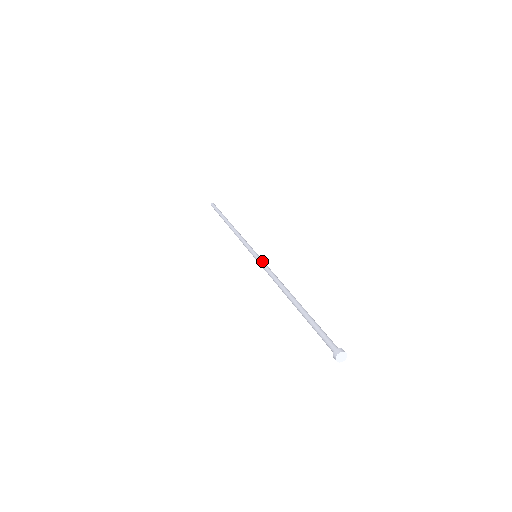
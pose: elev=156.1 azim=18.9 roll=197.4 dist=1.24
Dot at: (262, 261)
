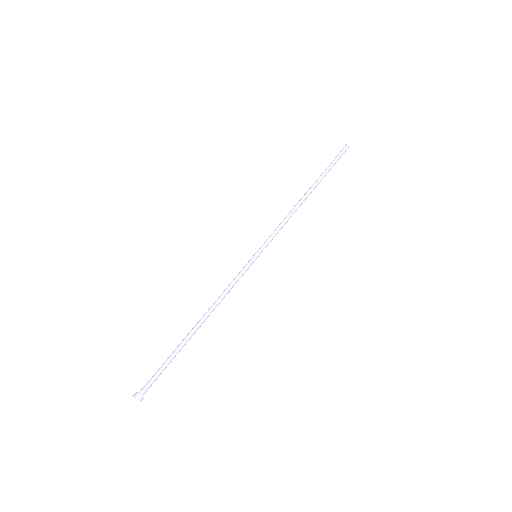
Dot at: (245, 268)
